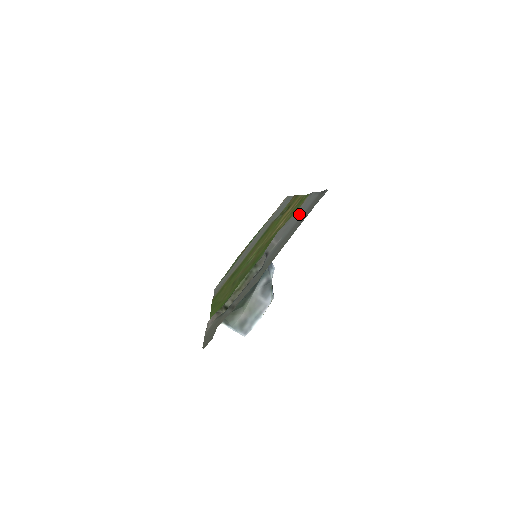
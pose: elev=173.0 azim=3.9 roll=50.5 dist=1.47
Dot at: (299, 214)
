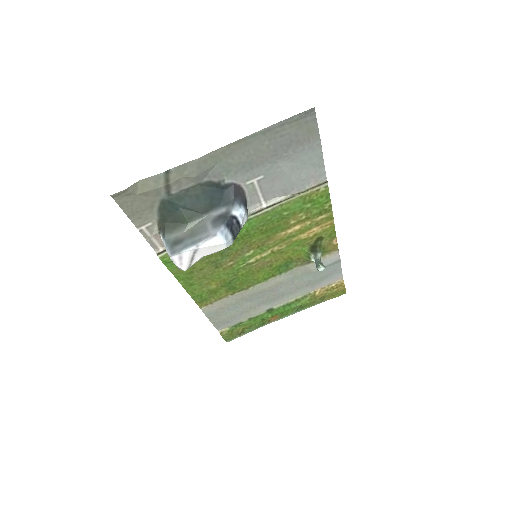
Dot at: (294, 167)
